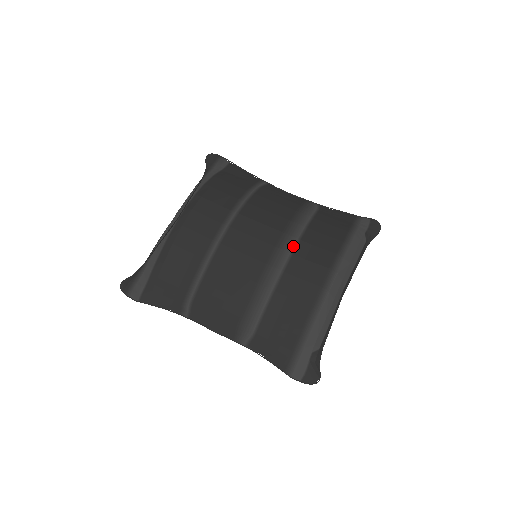
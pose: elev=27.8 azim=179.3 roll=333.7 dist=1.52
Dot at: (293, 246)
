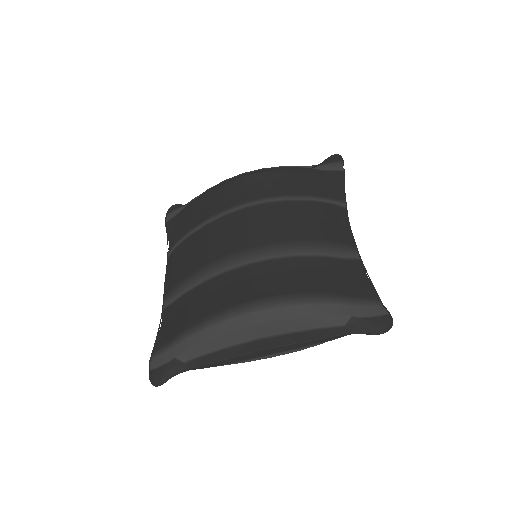
Dot at: (259, 259)
